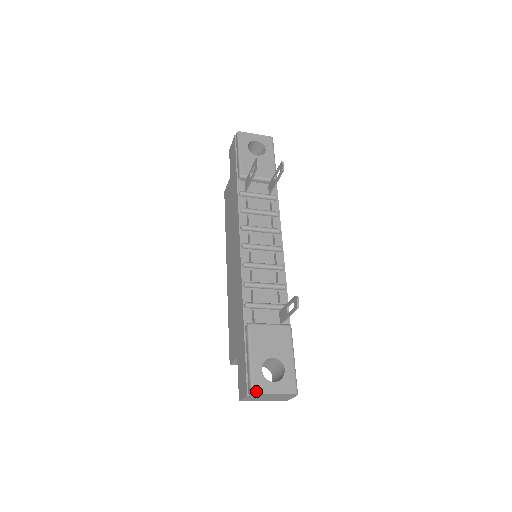
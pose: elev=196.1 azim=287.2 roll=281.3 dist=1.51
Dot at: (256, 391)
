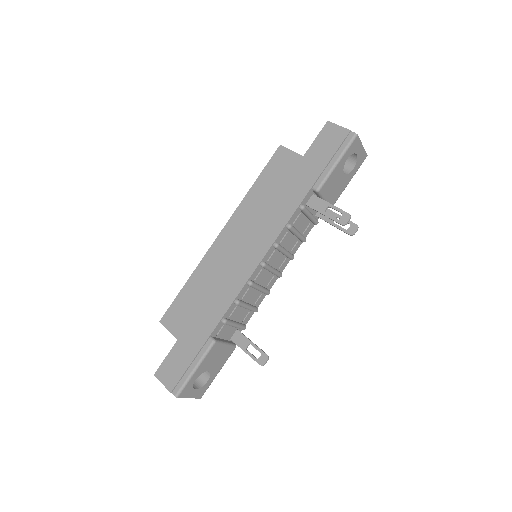
Dot at: (181, 396)
